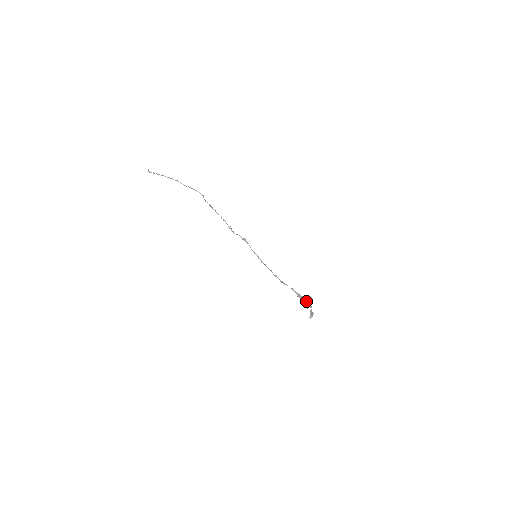
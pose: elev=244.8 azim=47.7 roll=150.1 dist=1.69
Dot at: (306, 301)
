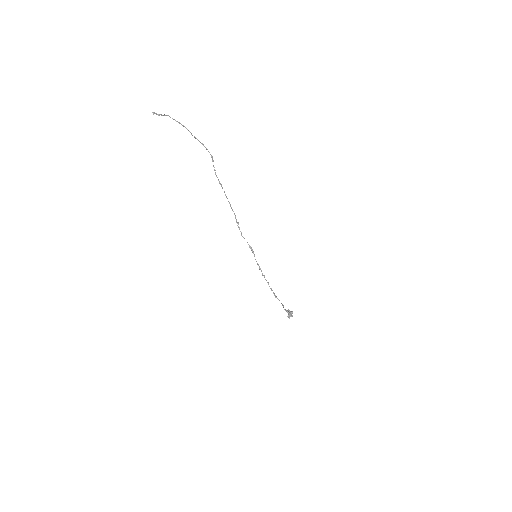
Dot at: (290, 314)
